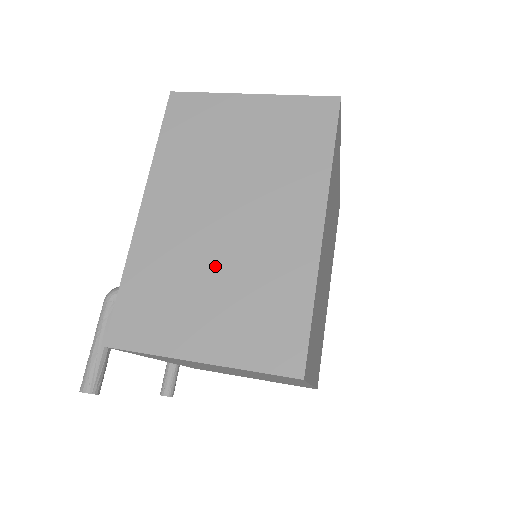
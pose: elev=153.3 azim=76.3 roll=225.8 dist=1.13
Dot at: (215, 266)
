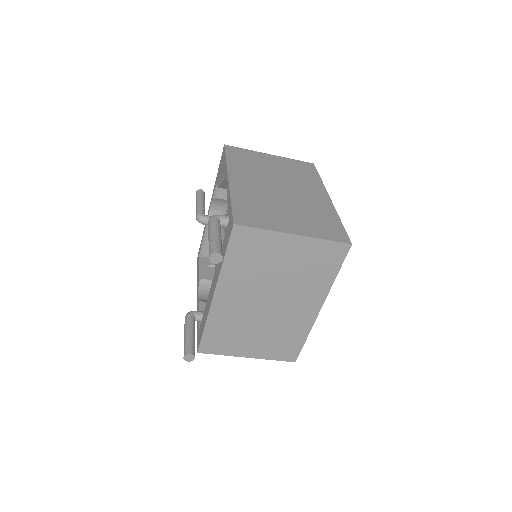
Dot at: (284, 203)
